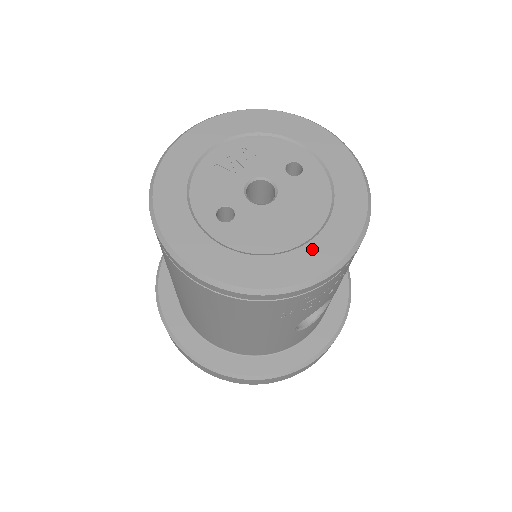
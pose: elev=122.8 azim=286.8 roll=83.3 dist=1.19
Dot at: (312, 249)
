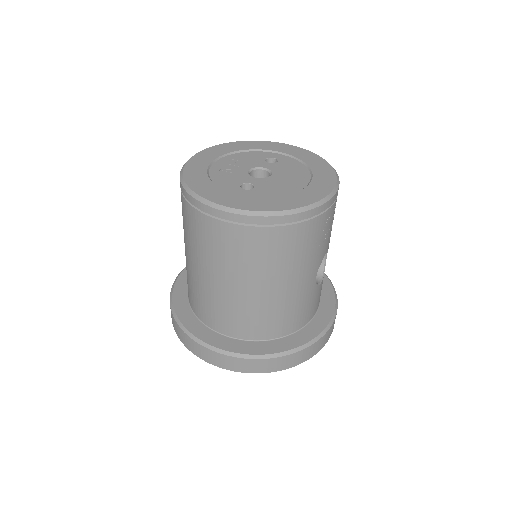
Dot at: (315, 185)
